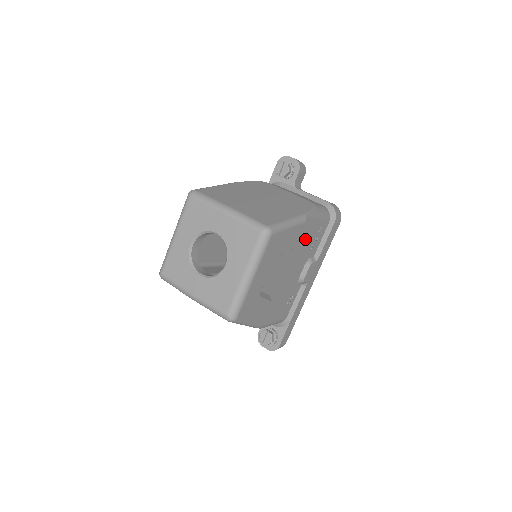
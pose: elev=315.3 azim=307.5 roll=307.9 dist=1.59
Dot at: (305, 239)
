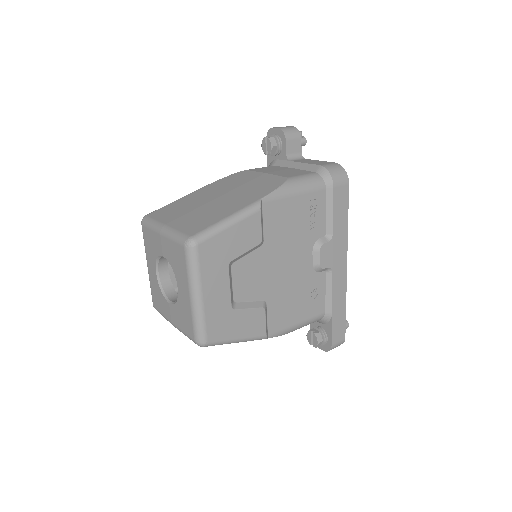
Dot at: (286, 224)
